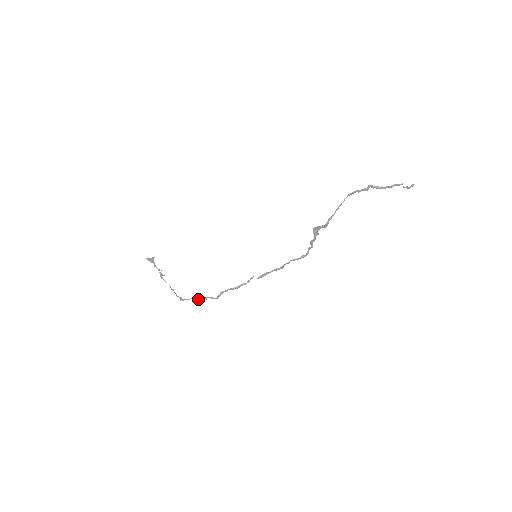
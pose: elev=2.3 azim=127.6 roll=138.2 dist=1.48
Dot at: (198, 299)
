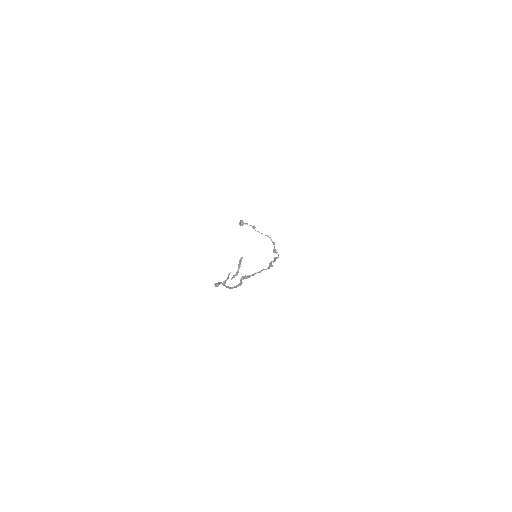
Dot at: occluded
